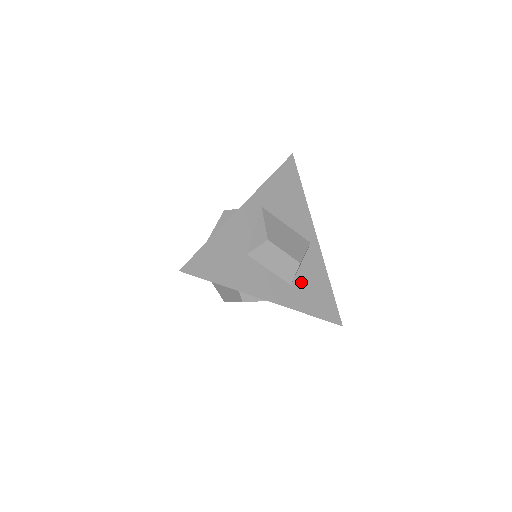
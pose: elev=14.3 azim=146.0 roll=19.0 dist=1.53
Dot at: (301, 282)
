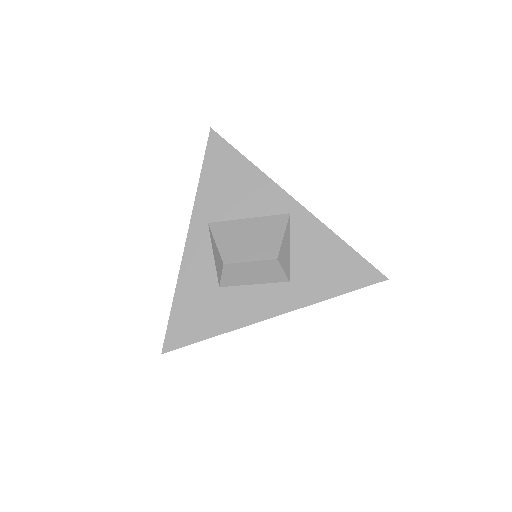
Dot at: (301, 268)
